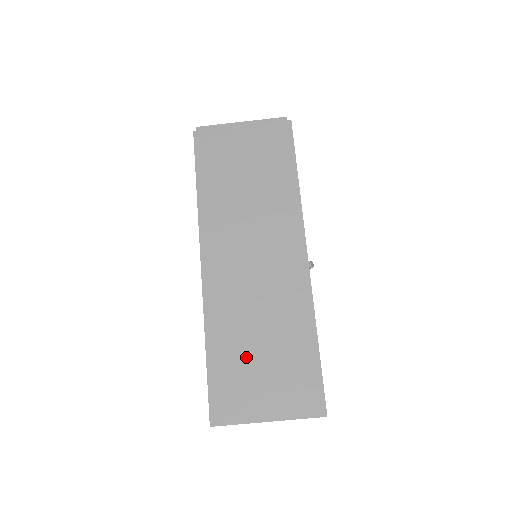
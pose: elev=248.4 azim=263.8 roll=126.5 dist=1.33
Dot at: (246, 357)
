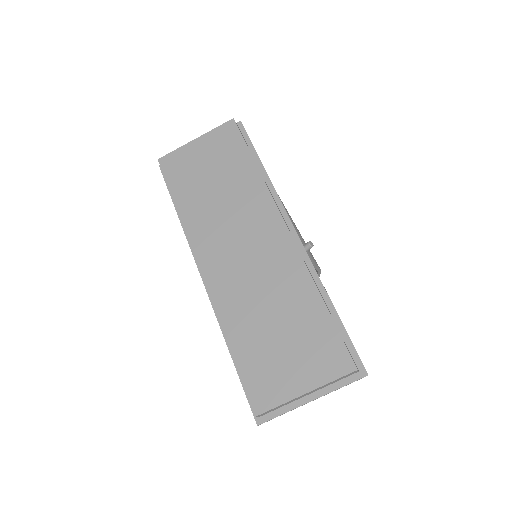
Dot at: (267, 344)
